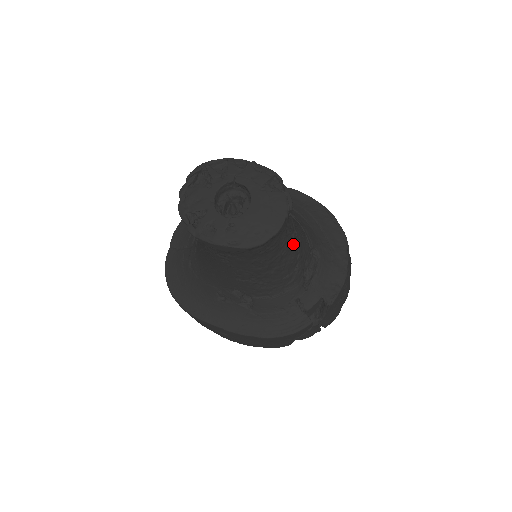
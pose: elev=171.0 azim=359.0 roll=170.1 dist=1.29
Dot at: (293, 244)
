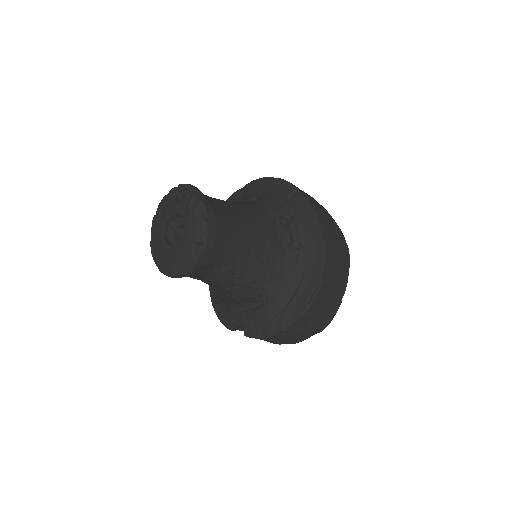
Dot at: (223, 285)
